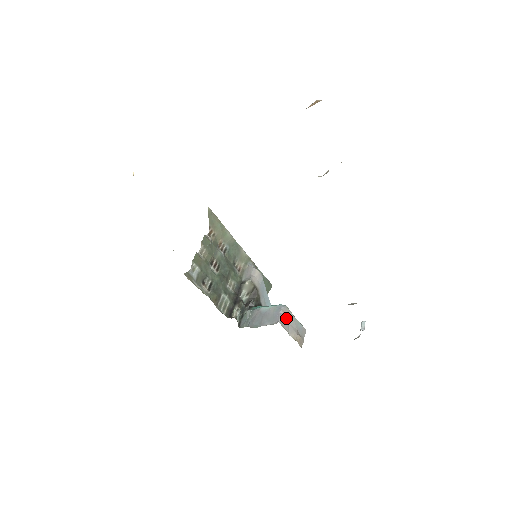
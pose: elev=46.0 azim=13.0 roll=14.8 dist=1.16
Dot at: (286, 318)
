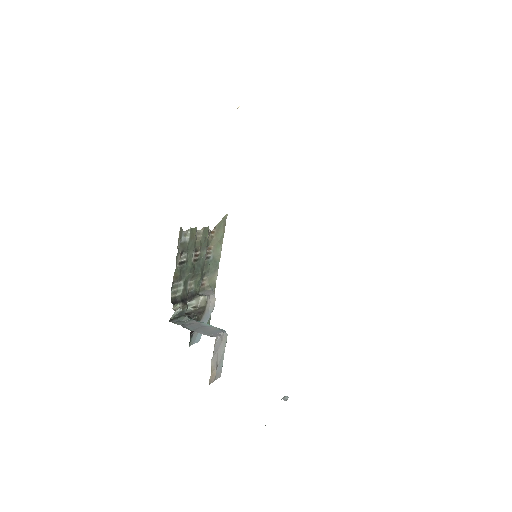
Dot at: (220, 344)
